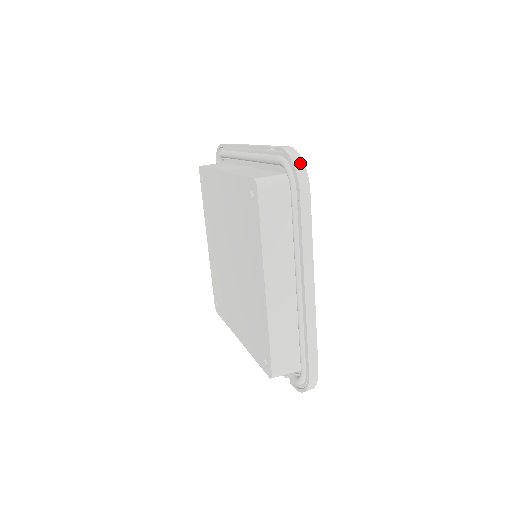
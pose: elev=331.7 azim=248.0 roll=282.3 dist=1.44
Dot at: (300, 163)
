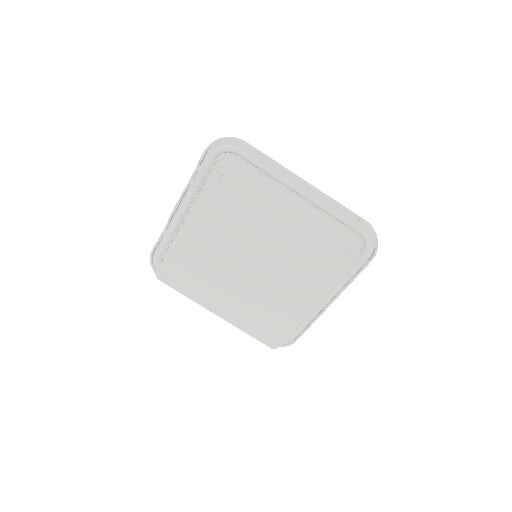
Dot at: occluded
